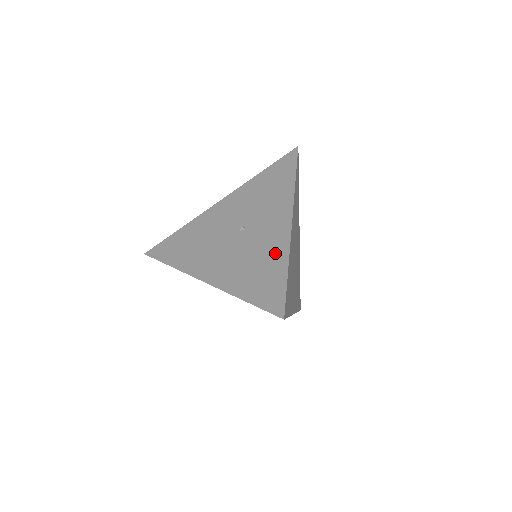
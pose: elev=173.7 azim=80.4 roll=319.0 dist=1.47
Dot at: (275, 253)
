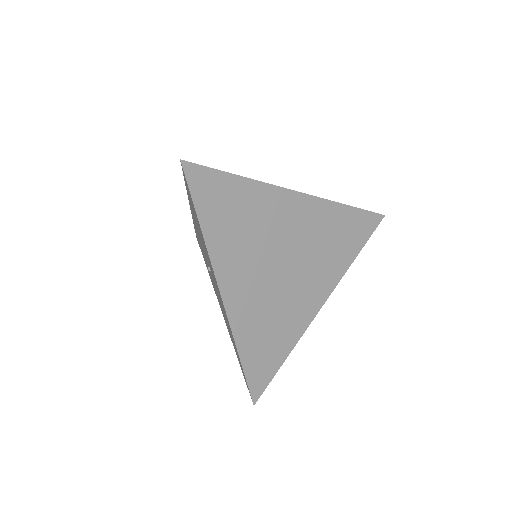
Dot at: (229, 327)
